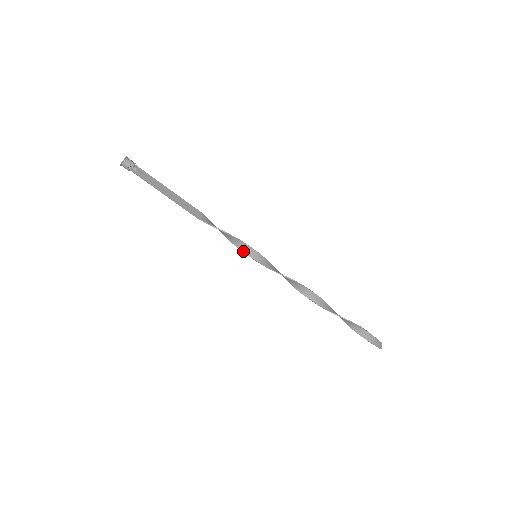
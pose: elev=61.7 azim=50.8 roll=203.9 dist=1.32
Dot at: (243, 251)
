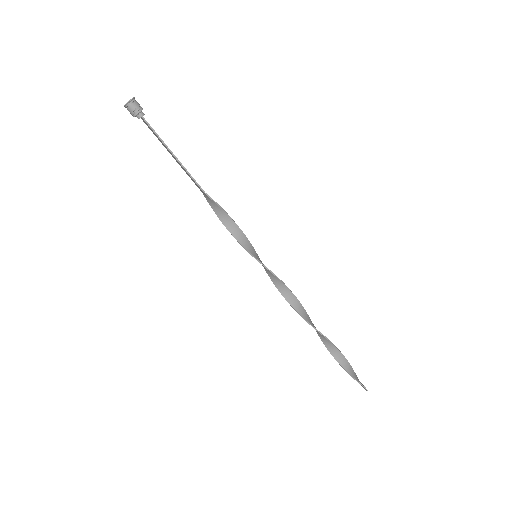
Dot at: (244, 247)
